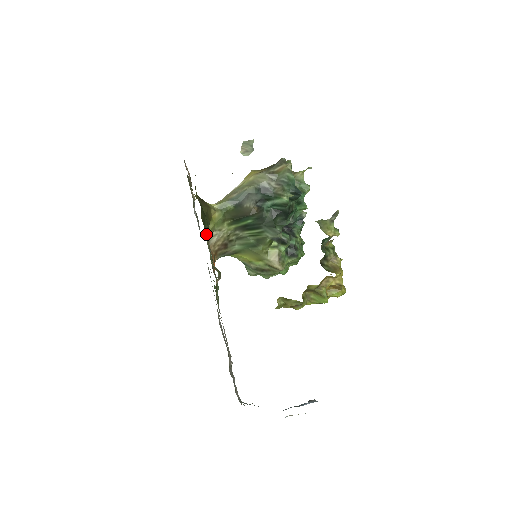
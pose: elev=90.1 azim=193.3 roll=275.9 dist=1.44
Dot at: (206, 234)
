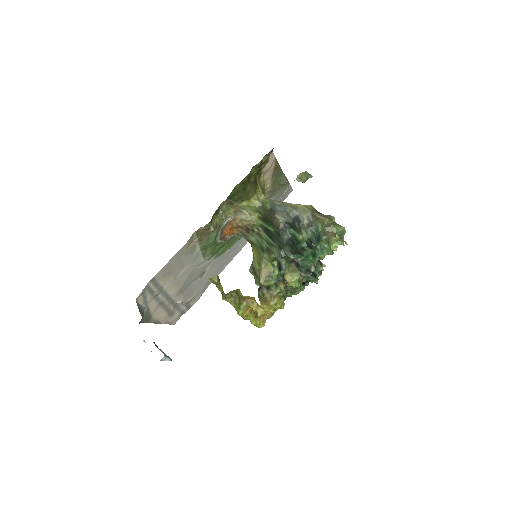
Dot at: (231, 200)
